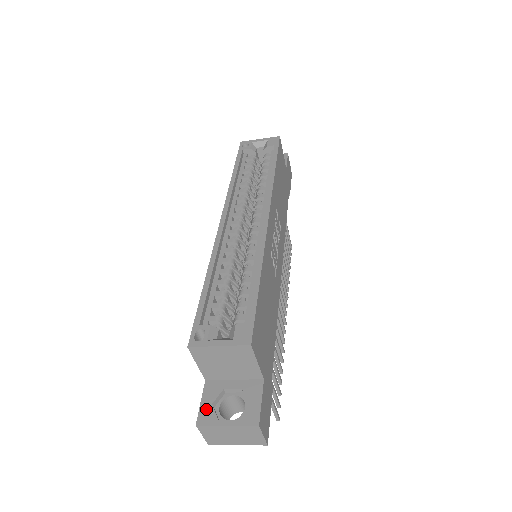
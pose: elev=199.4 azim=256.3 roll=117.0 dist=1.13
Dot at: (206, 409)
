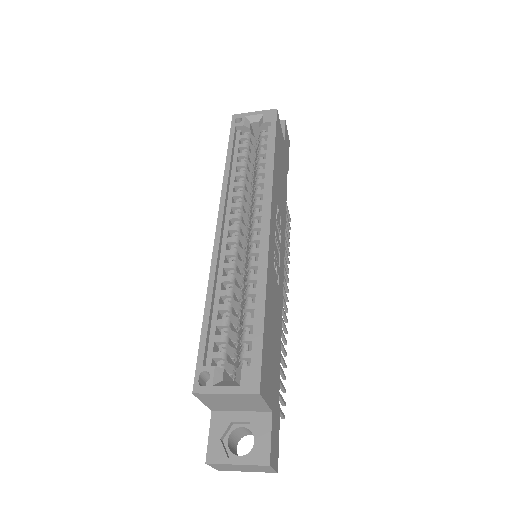
Dot at: (215, 445)
